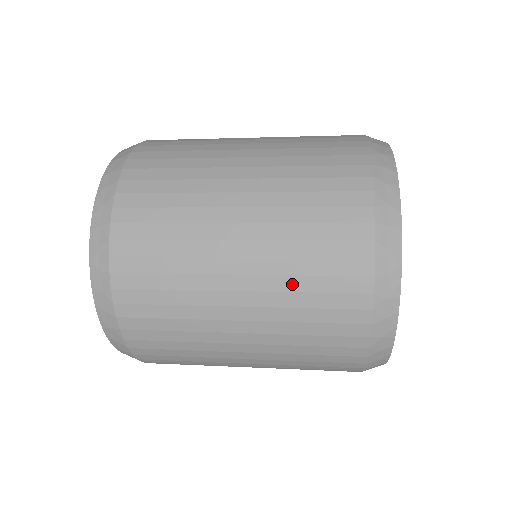
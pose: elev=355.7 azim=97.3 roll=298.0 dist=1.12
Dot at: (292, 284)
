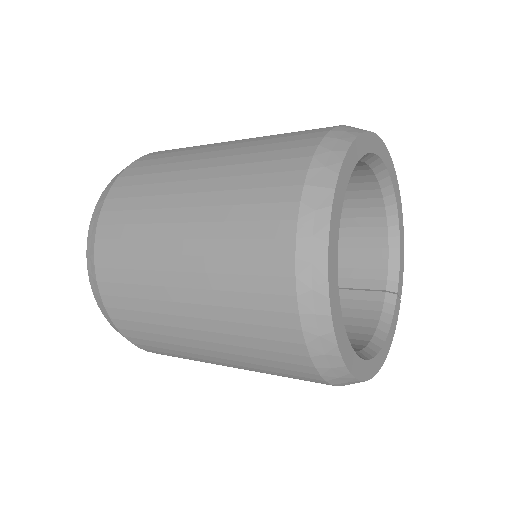
Dot at: (244, 352)
